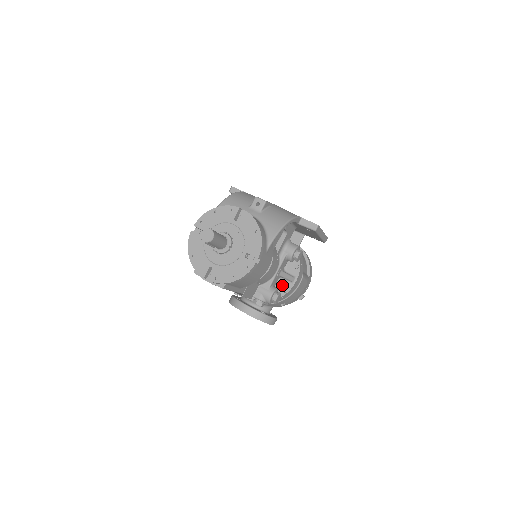
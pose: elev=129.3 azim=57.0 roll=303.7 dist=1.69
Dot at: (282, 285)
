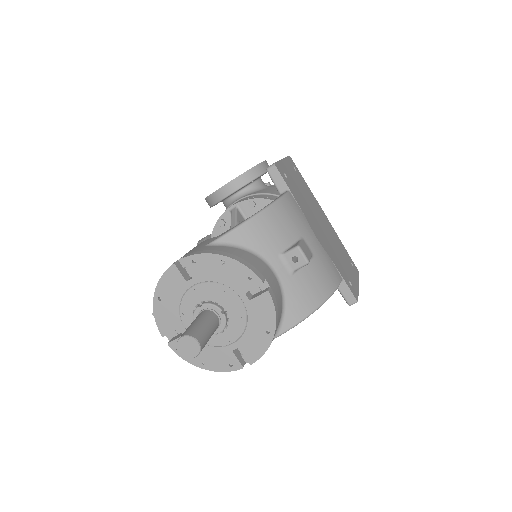
Dot at: occluded
